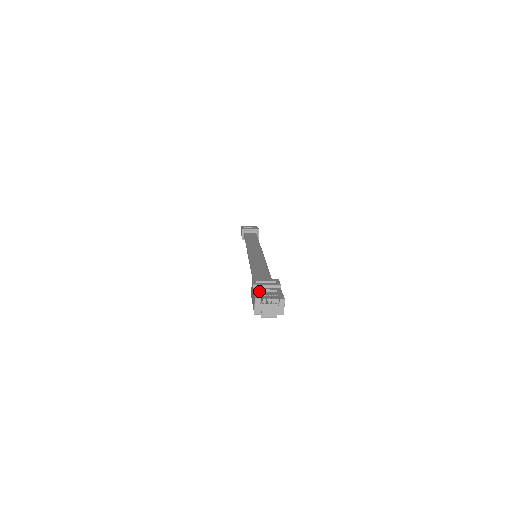
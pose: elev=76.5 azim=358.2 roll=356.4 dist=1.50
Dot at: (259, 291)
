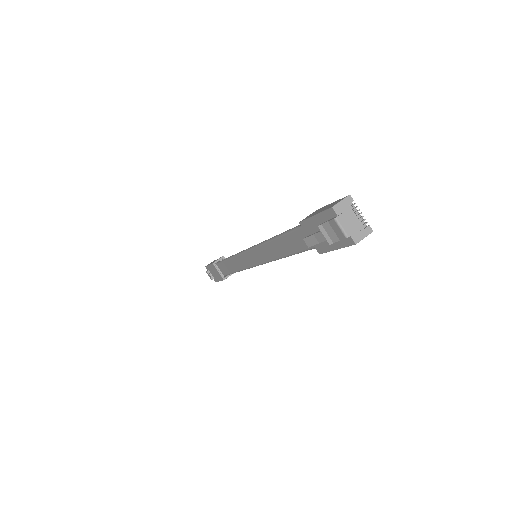
Dot at: occluded
